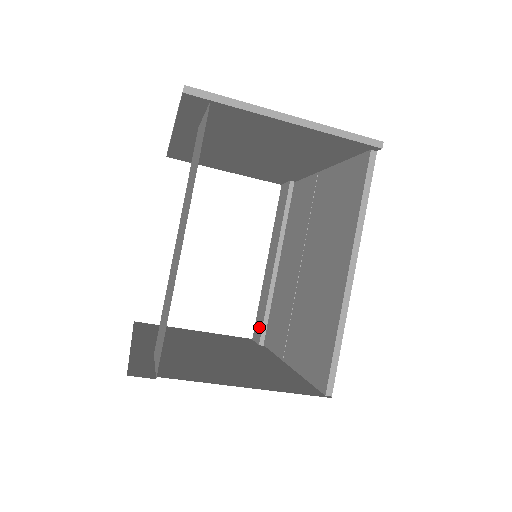
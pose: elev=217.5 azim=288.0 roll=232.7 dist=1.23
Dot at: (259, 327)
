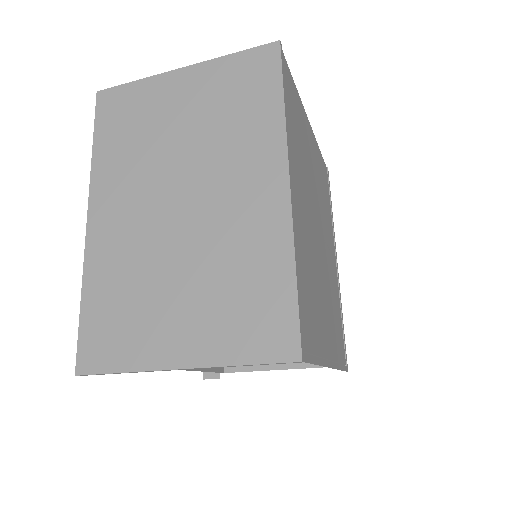
Dot at: occluded
